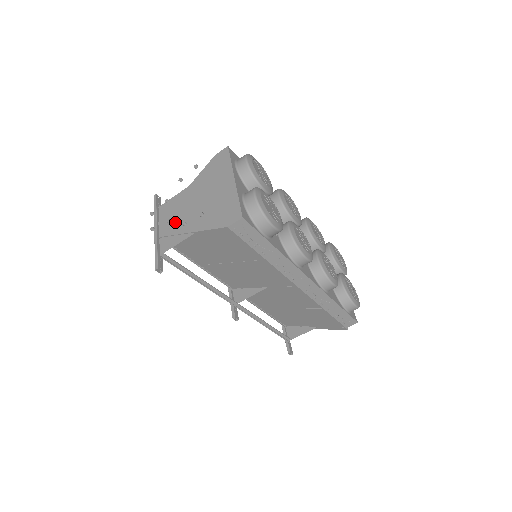
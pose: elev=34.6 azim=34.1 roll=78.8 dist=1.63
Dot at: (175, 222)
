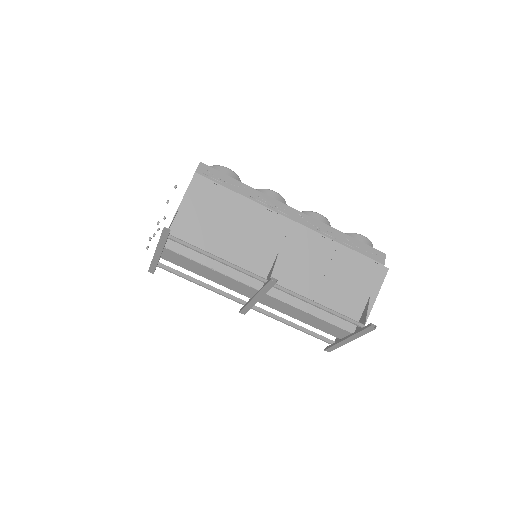
Dot at: occluded
